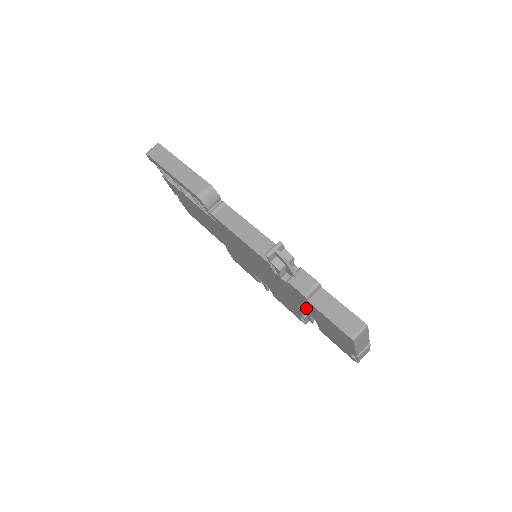
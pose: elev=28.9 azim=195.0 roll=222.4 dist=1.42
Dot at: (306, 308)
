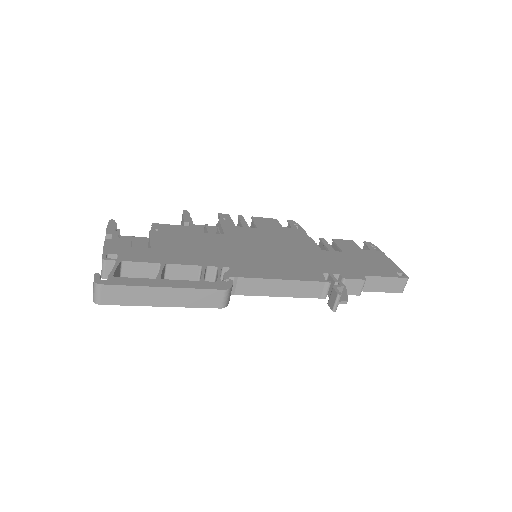
Dot at: occluded
